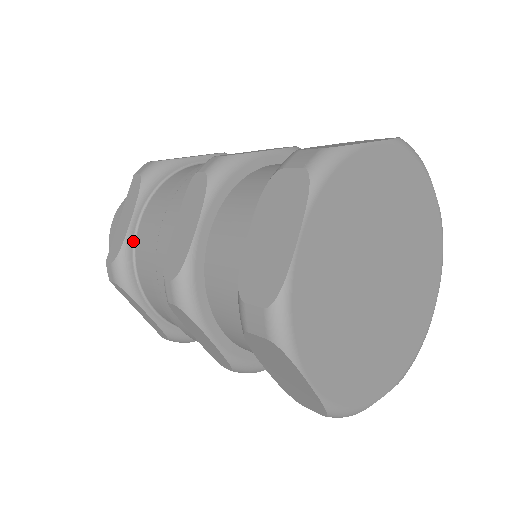
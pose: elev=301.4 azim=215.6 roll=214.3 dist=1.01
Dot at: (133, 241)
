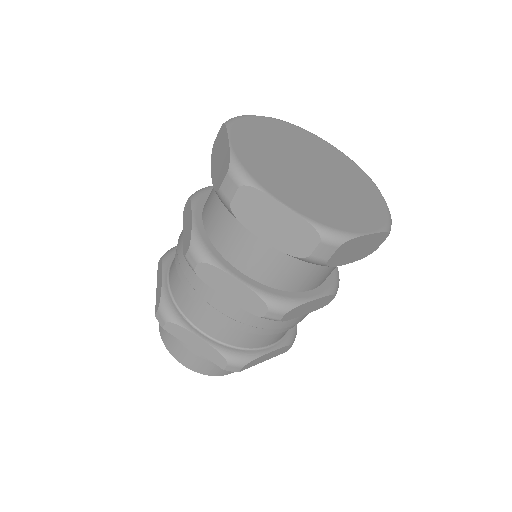
Dot at: (168, 289)
